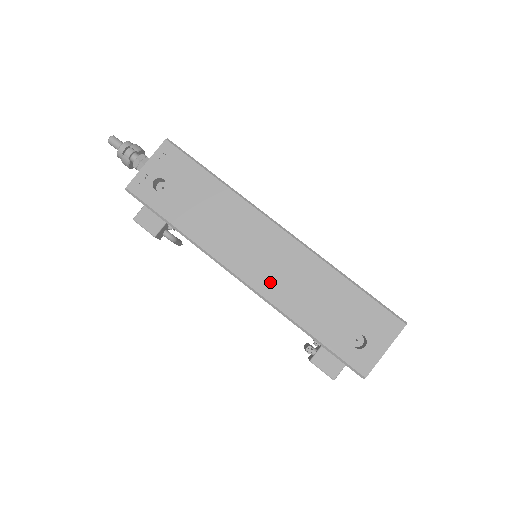
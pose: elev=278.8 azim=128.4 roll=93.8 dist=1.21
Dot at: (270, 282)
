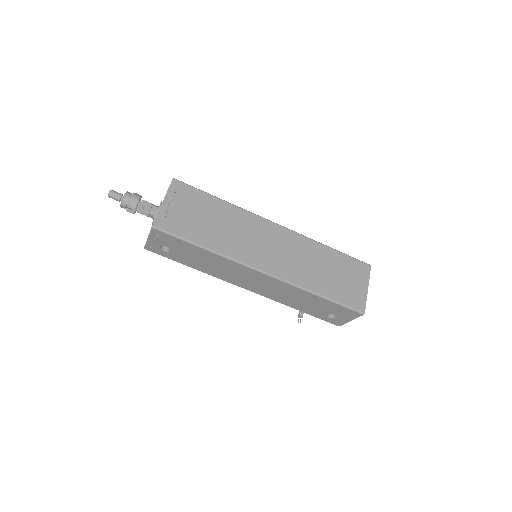
Dot at: (265, 292)
